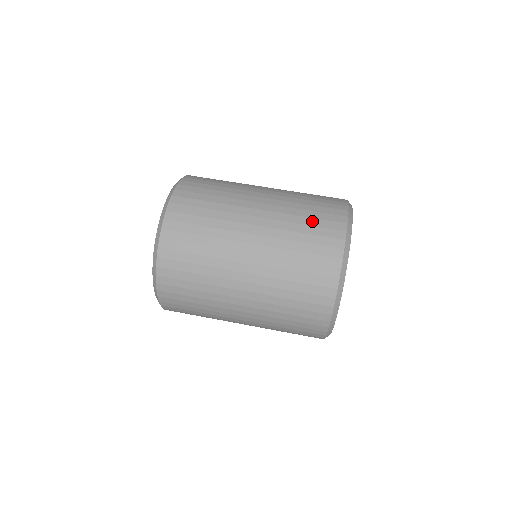
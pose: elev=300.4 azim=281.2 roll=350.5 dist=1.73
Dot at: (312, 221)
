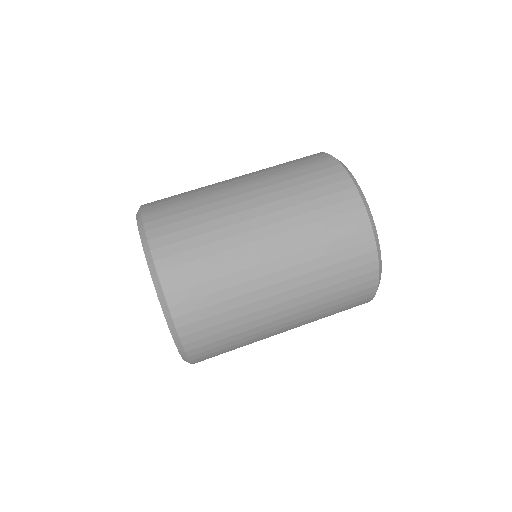
Dot at: (341, 267)
